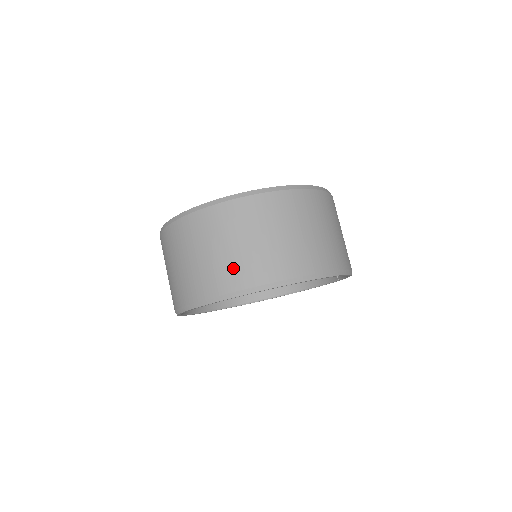
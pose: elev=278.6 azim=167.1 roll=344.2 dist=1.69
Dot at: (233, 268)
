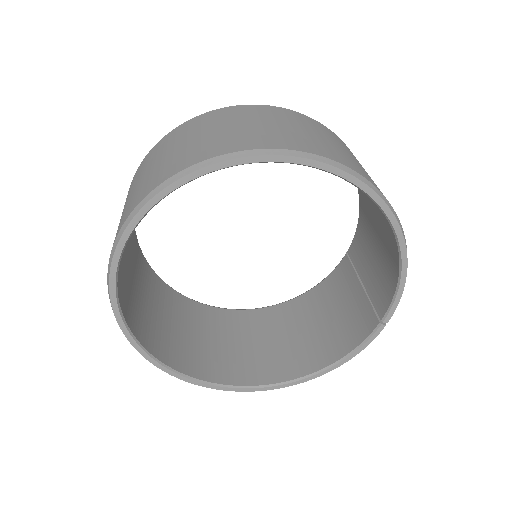
Dot at: (232, 138)
